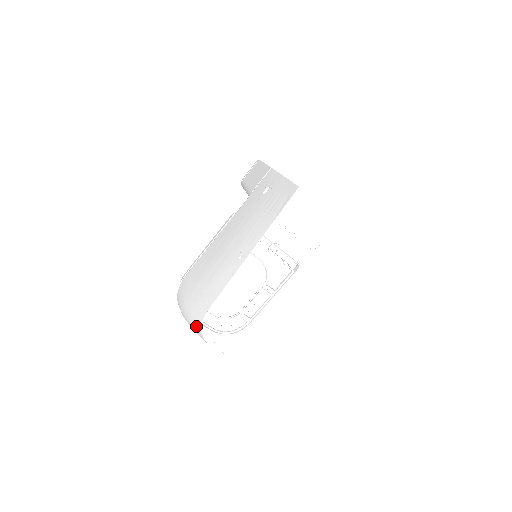
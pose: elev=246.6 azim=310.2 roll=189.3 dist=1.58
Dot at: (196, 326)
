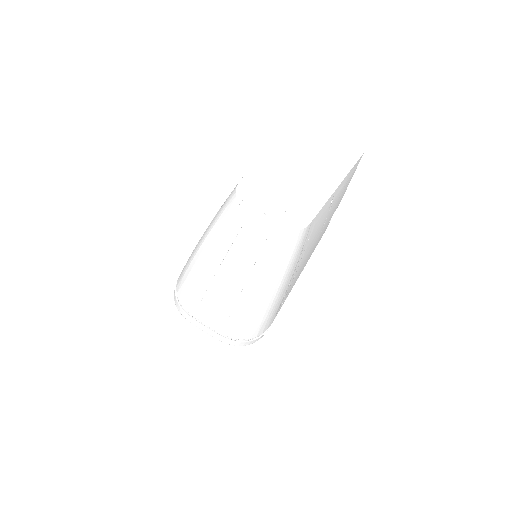
Dot at: (226, 211)
